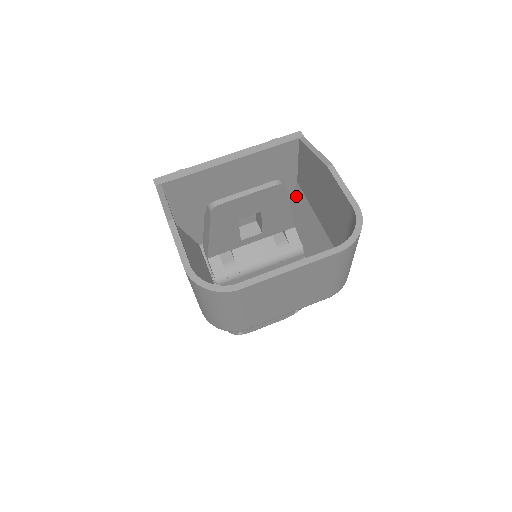
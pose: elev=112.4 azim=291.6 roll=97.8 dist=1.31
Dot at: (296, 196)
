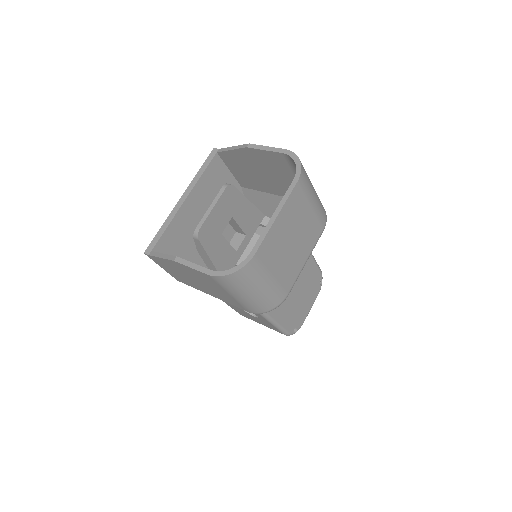
Dot at: (249, 197)
